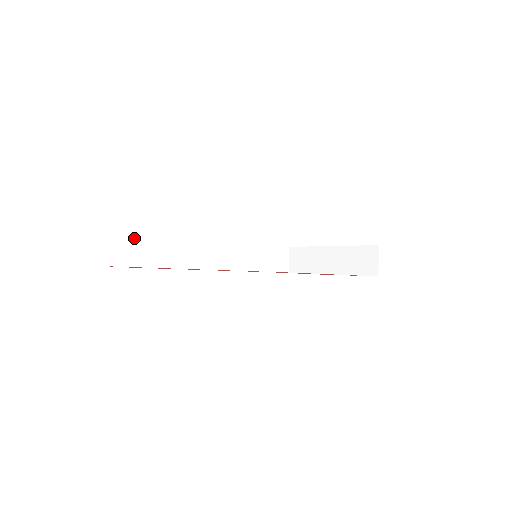
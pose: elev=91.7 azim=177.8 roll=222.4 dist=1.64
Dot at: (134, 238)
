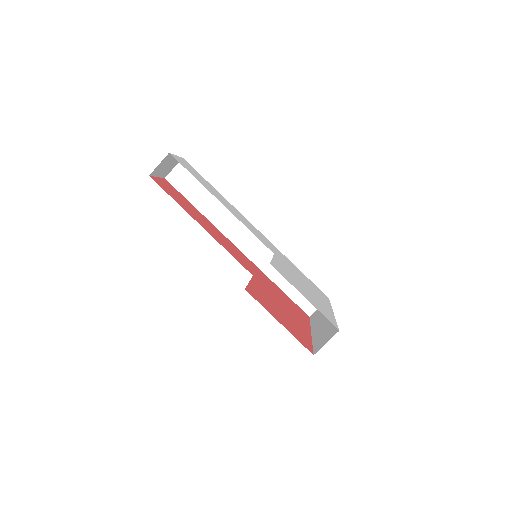
Dot at: occluded
